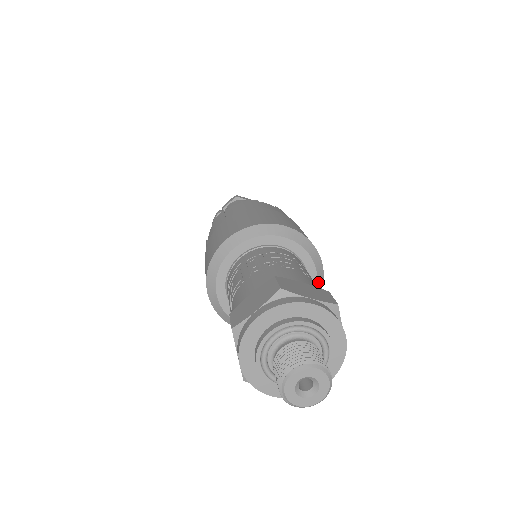
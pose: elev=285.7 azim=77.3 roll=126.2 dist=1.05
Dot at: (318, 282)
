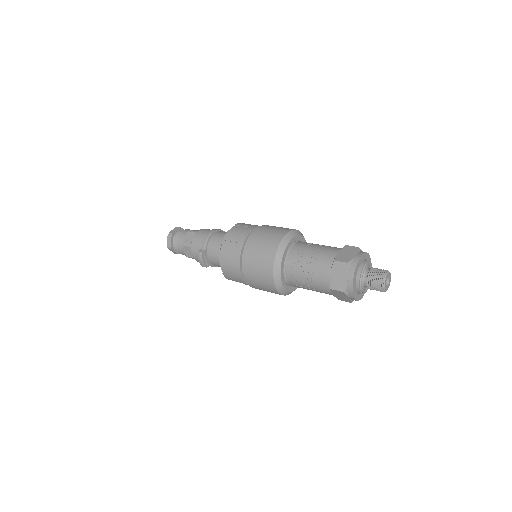
Dot at: occluded
